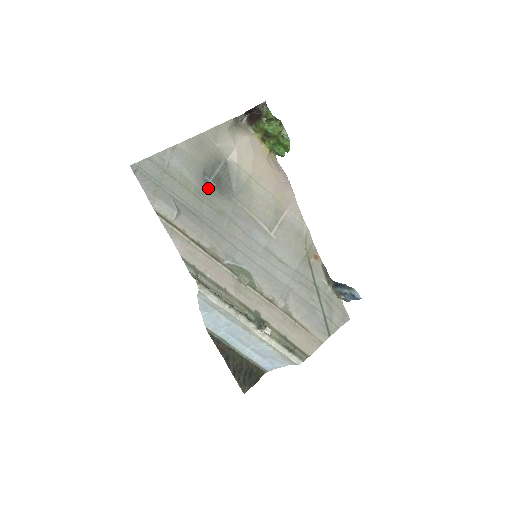
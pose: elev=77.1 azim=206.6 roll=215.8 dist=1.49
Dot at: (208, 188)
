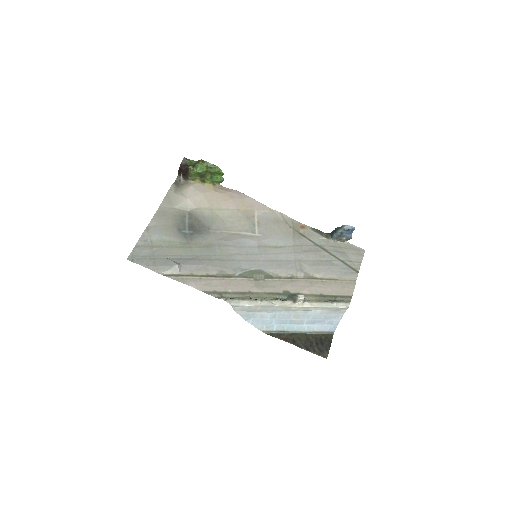
Dot at: (189, 237)
